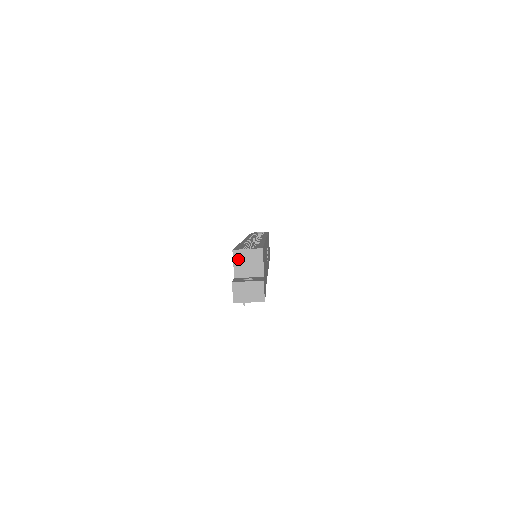
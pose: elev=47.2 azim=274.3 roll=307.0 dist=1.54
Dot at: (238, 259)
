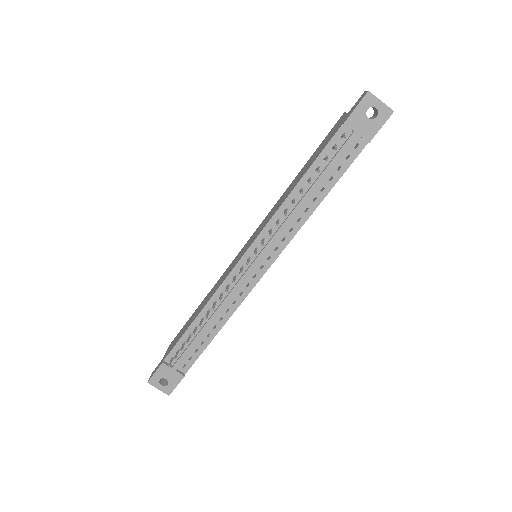
Dot at: occluded
